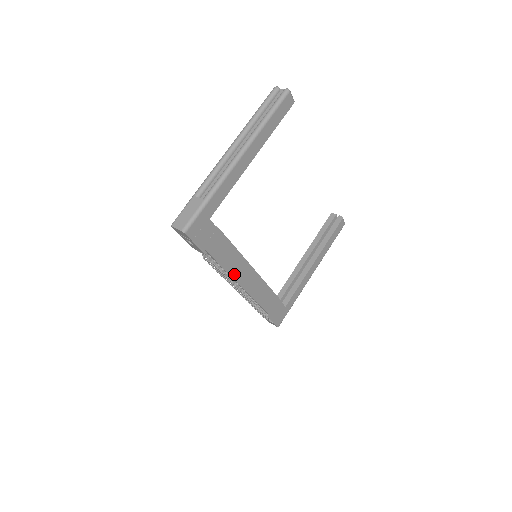
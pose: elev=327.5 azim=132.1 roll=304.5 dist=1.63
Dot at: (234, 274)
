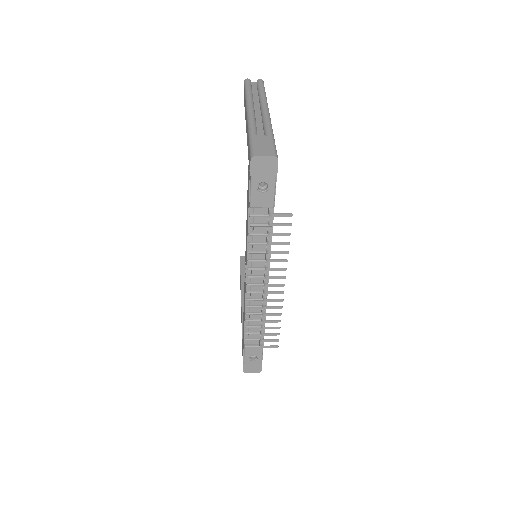
Dot at: (269, 258)
